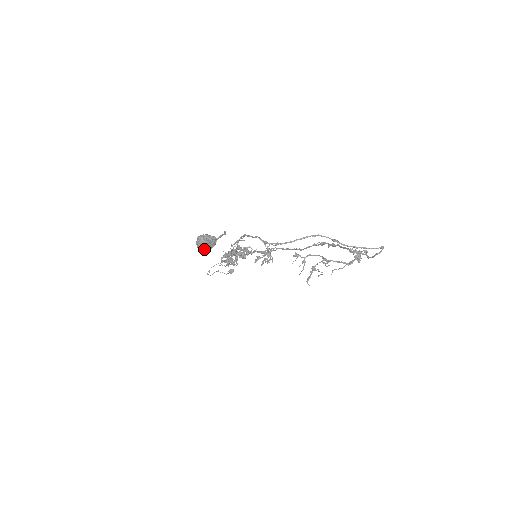
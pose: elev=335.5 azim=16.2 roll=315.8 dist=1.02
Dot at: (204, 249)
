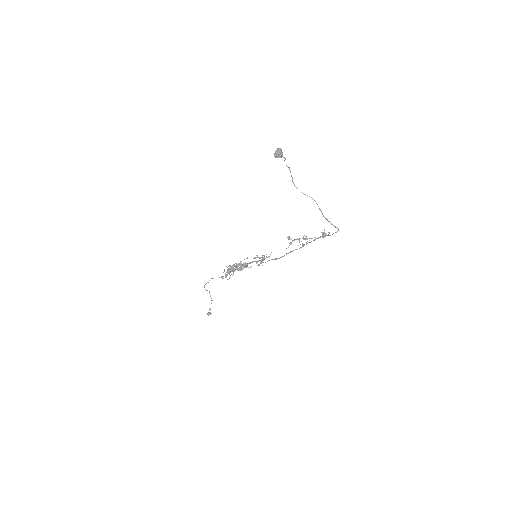
Dot at: (278, 153)
